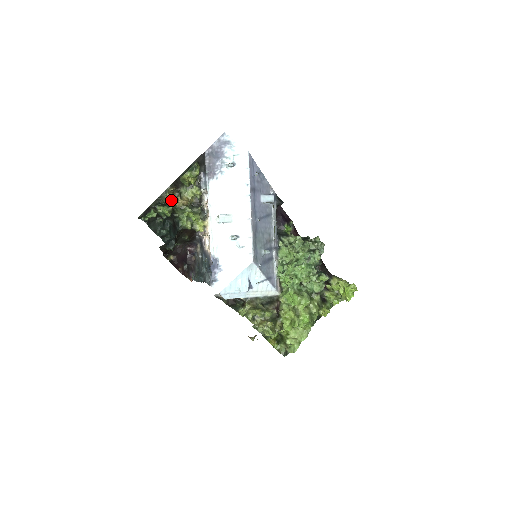
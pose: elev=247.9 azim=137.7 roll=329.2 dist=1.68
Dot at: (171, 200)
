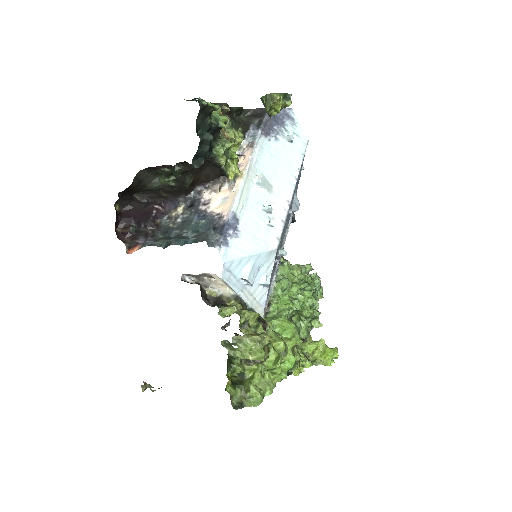
Dot at: occluded
